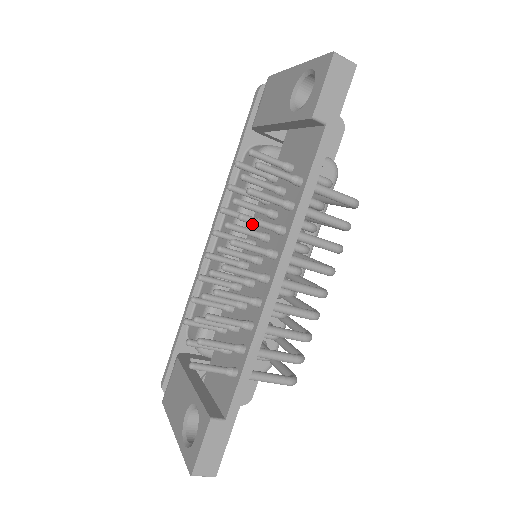
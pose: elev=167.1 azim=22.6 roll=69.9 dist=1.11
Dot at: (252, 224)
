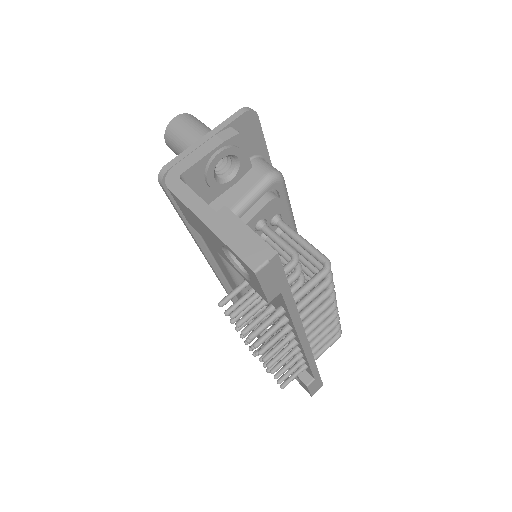
Dot at: (269, 346)
